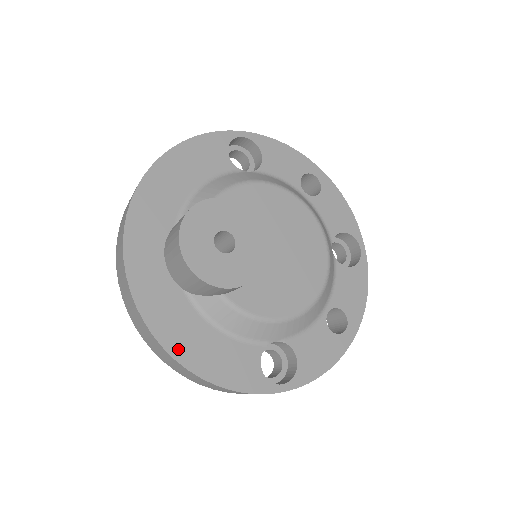
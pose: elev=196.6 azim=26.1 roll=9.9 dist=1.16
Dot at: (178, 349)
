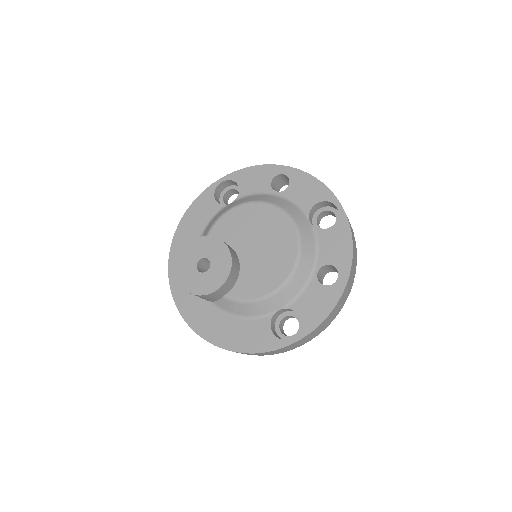
Dot at: (215, 338)
